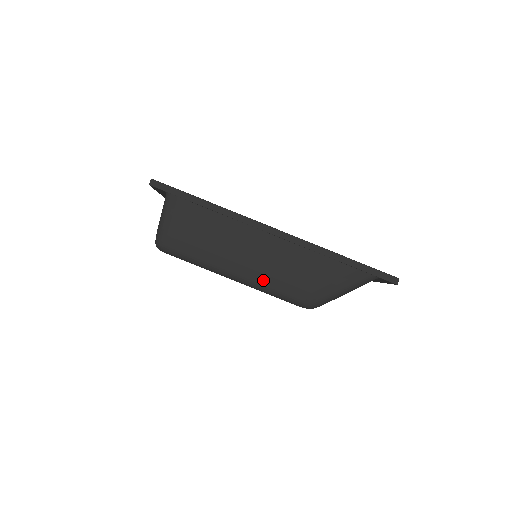
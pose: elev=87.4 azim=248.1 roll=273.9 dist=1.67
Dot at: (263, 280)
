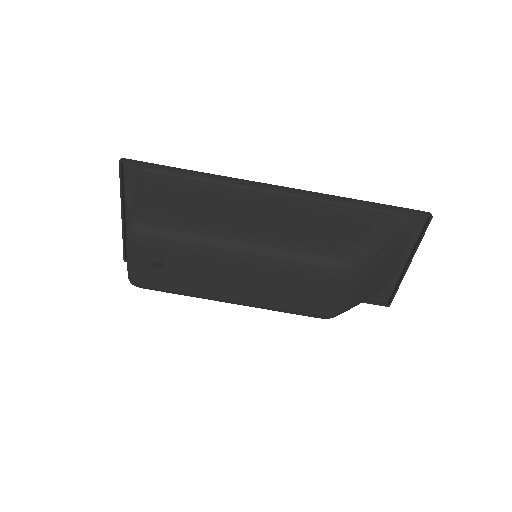
Dot at: (280, 241)
